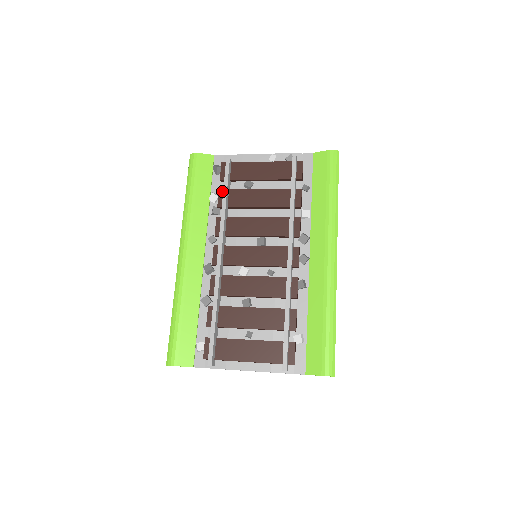
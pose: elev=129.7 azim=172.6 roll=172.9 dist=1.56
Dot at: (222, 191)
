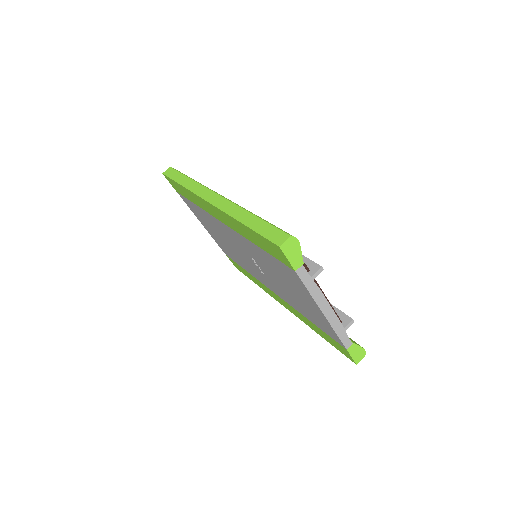
Dot at: occluded
